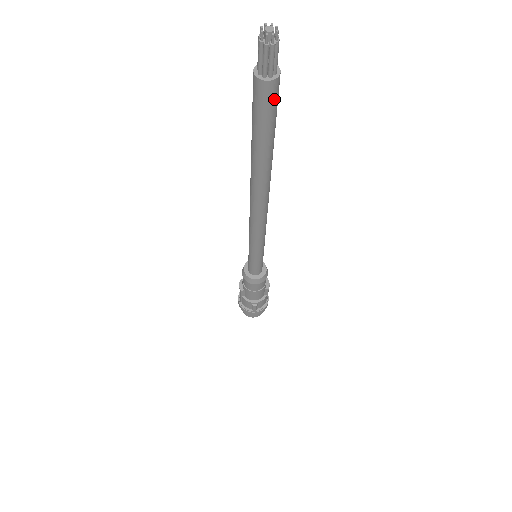
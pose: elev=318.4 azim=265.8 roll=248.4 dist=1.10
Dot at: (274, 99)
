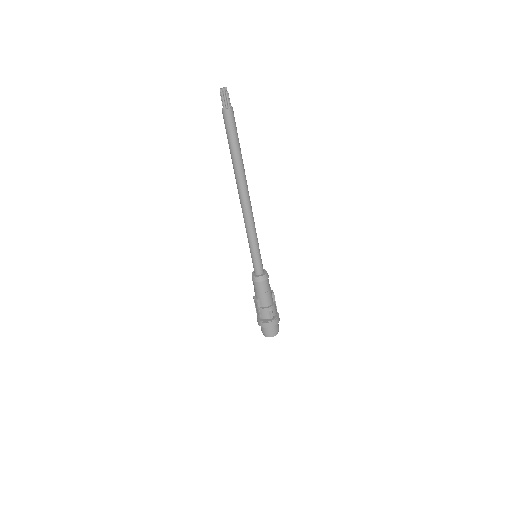
Dot at: (234, 119)
